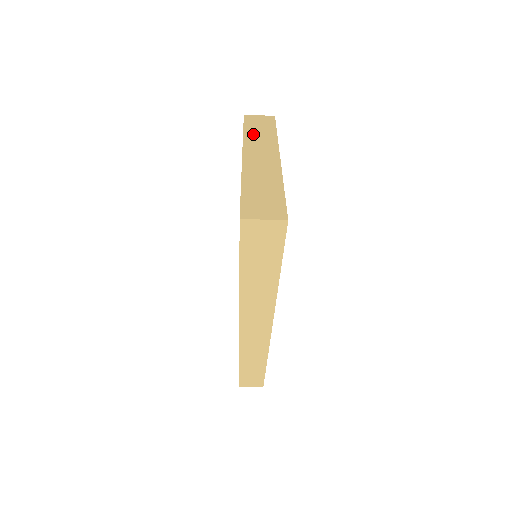
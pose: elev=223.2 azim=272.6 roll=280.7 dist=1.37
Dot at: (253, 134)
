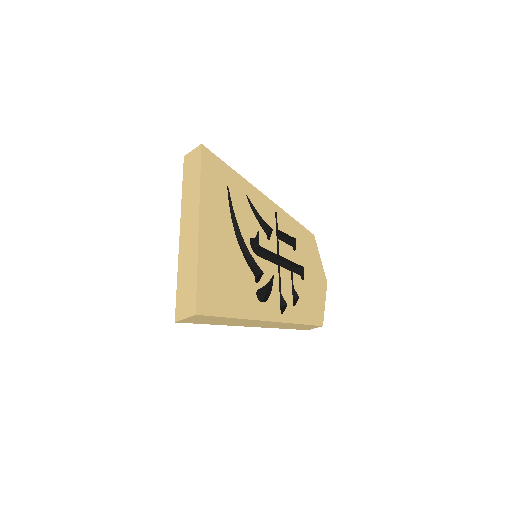
Dot at: (187, 191)
